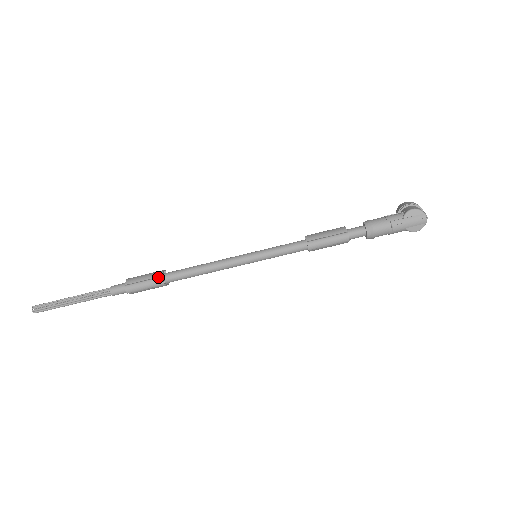
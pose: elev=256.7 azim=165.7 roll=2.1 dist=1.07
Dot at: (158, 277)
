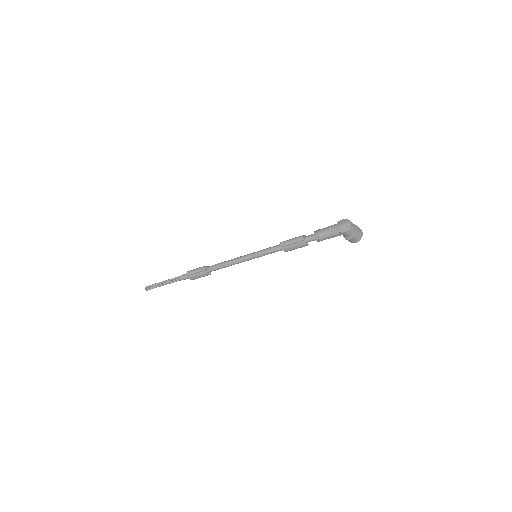
Dot at: (204, 266)
